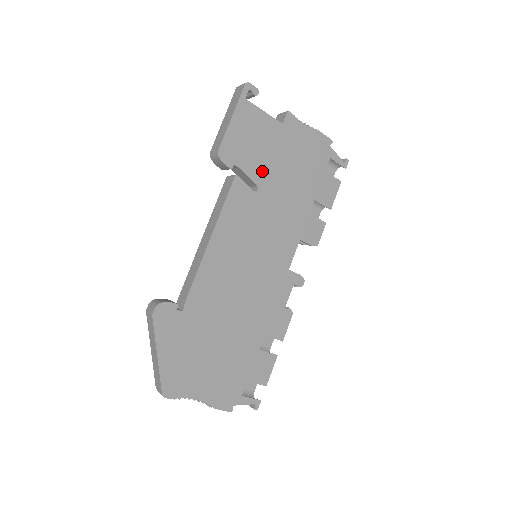
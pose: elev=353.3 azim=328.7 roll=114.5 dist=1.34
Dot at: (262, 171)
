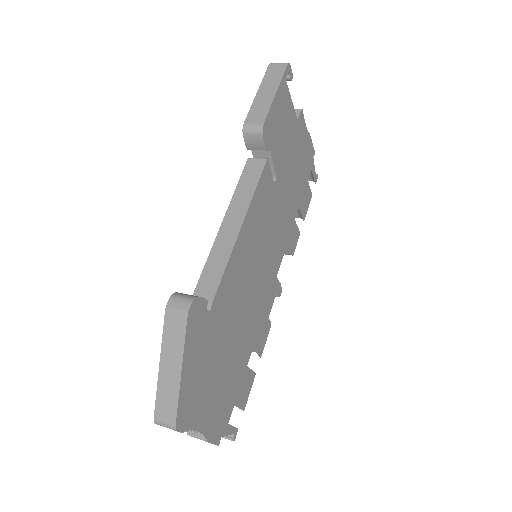
Dot at: (281, 162)
